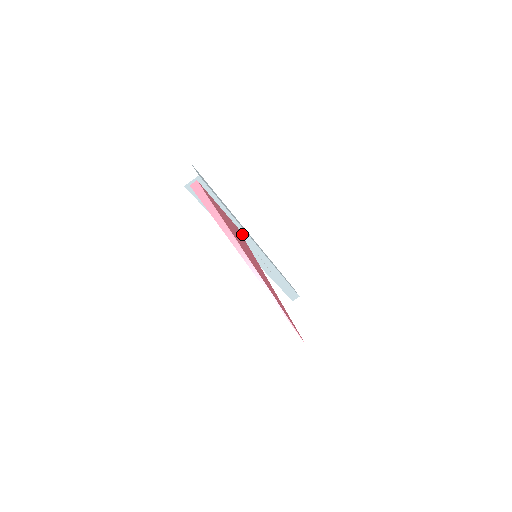
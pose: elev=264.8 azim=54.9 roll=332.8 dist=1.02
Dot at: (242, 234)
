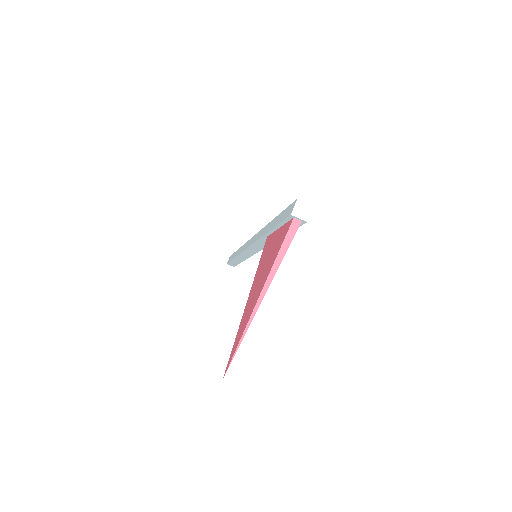
Dot at: occluded
